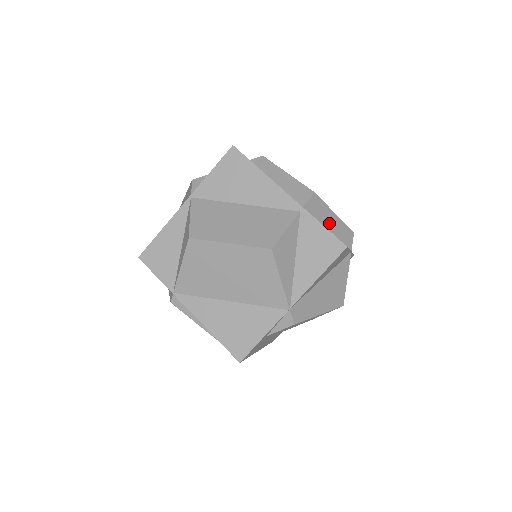
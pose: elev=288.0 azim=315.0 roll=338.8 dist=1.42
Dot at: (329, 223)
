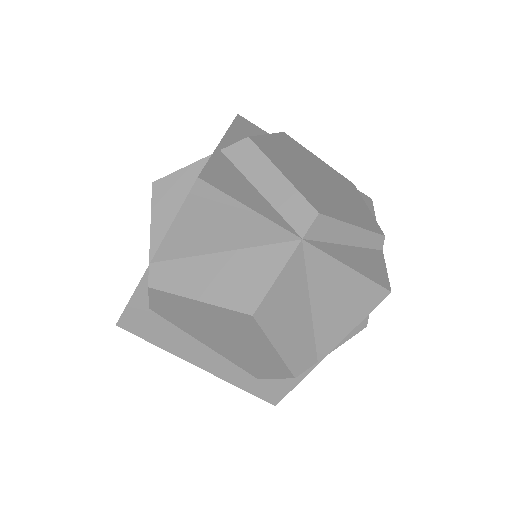
Dot at: (264, 182)
